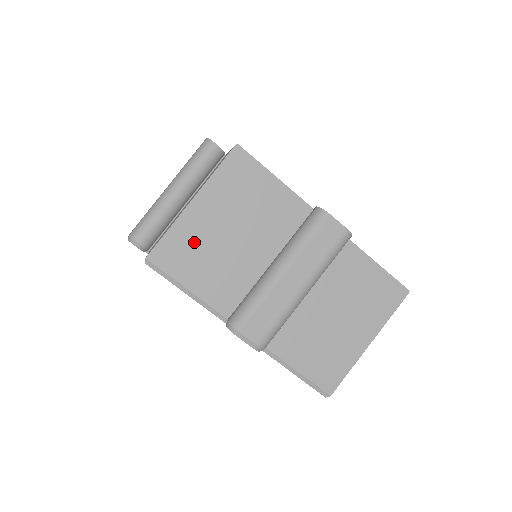
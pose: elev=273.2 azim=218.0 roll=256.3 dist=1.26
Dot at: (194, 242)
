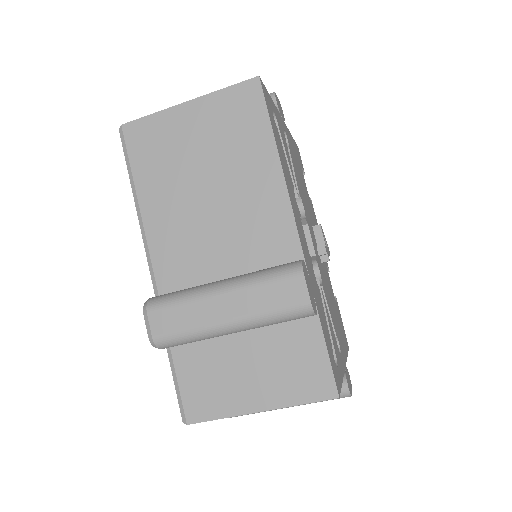
Dot at: occluded
